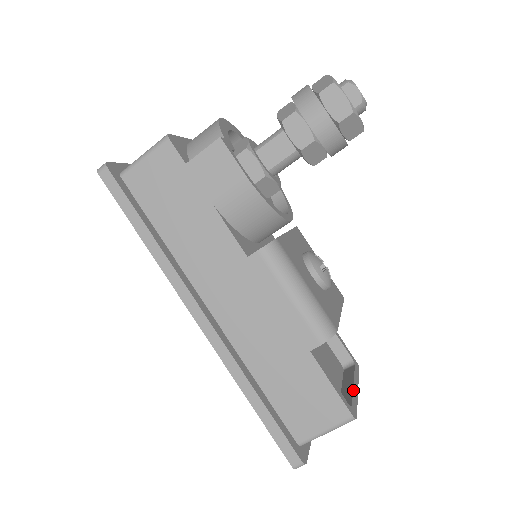
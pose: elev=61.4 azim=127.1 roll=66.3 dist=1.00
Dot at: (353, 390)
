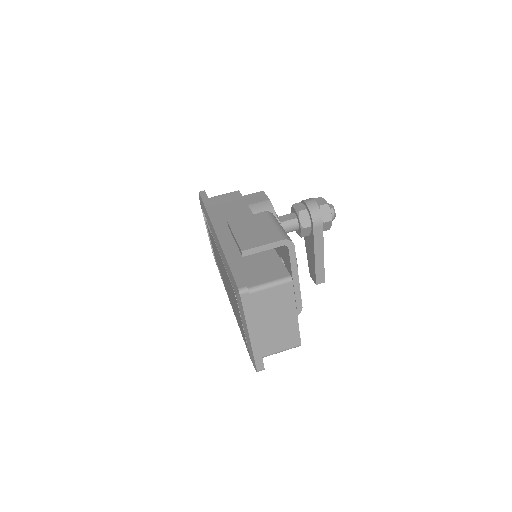
Dot at: occluded
